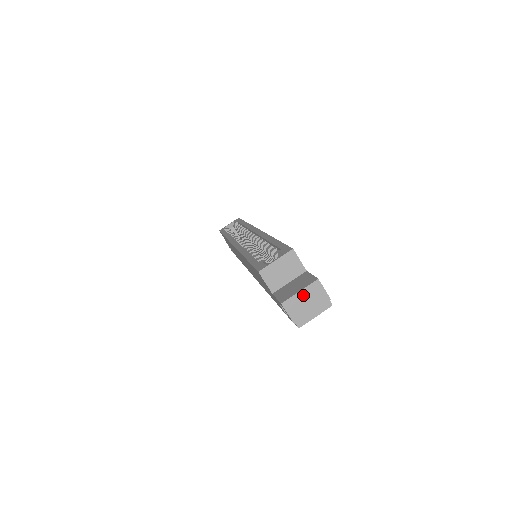
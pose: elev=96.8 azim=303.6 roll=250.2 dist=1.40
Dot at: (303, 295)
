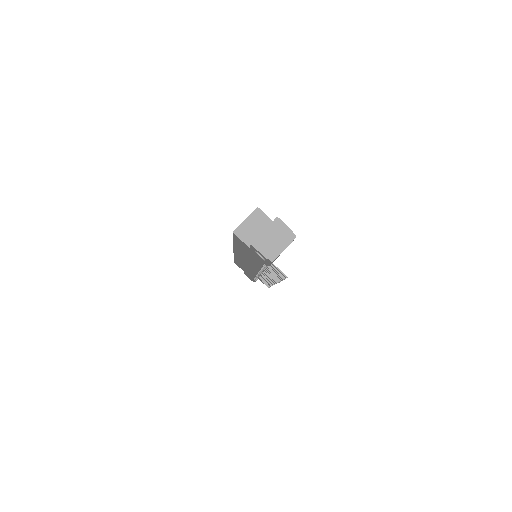
Dot at: (268, 233)
